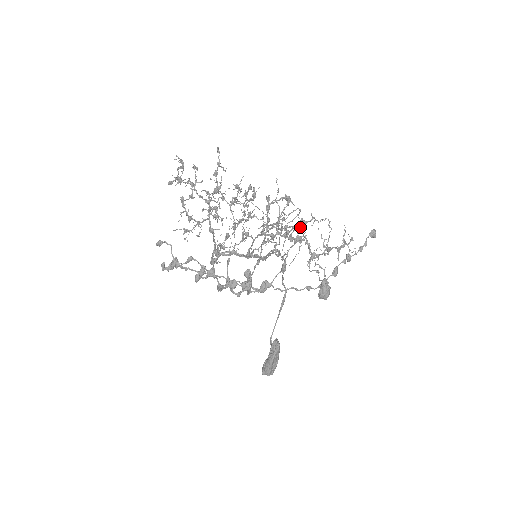
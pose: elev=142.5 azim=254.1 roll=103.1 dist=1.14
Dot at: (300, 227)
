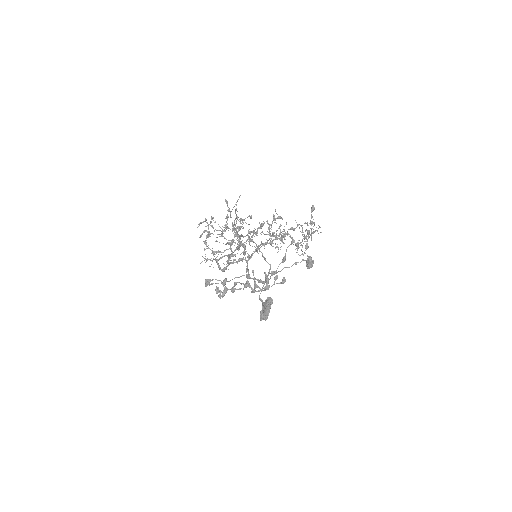
Dot at: occluded
